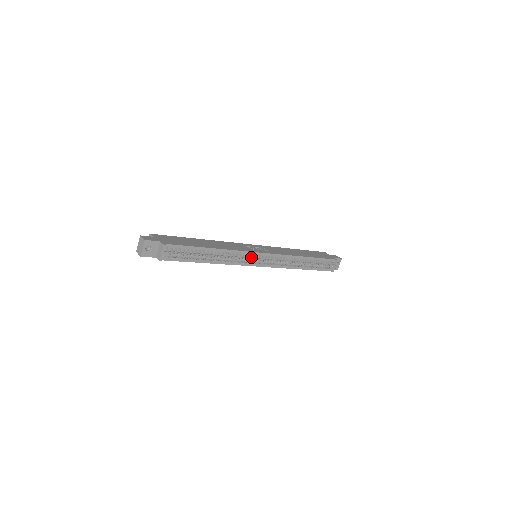
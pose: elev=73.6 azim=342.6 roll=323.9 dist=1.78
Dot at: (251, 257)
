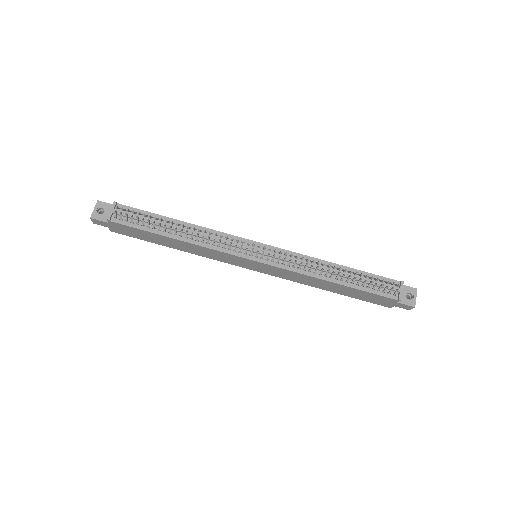
Dot at: (237, 241)
